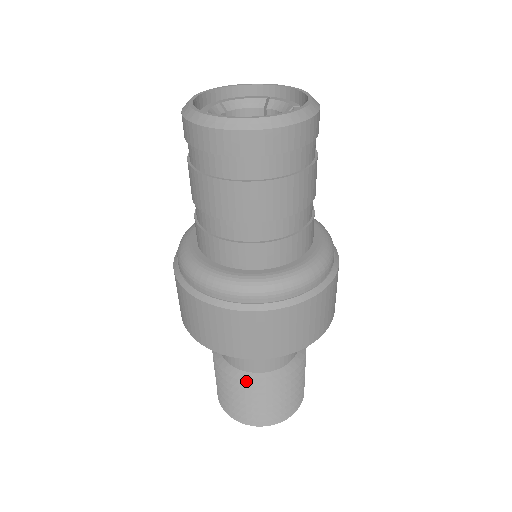
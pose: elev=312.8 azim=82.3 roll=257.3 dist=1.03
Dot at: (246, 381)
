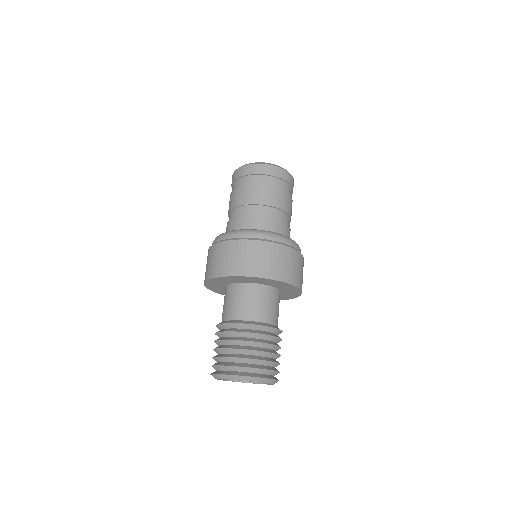
Dot at: (234, 323)
